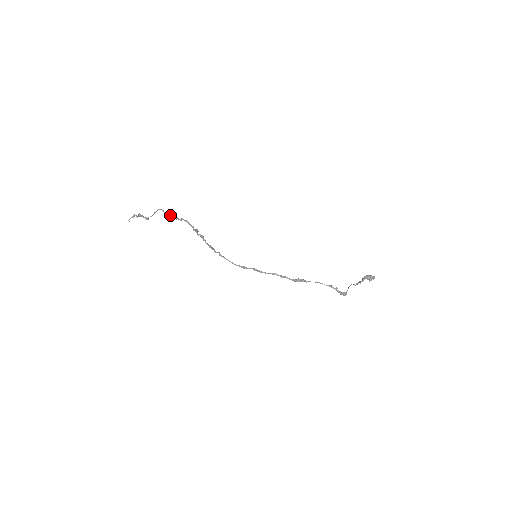
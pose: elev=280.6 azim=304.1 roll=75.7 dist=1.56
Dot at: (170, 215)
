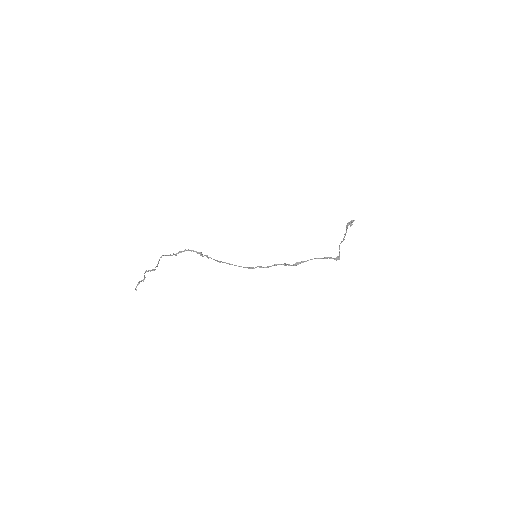
Dot at: (173, 254)
